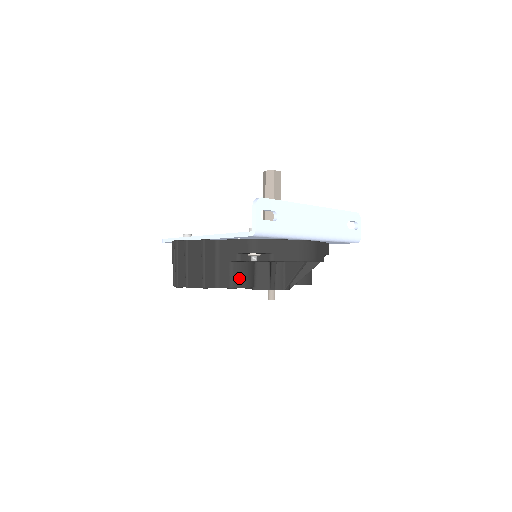
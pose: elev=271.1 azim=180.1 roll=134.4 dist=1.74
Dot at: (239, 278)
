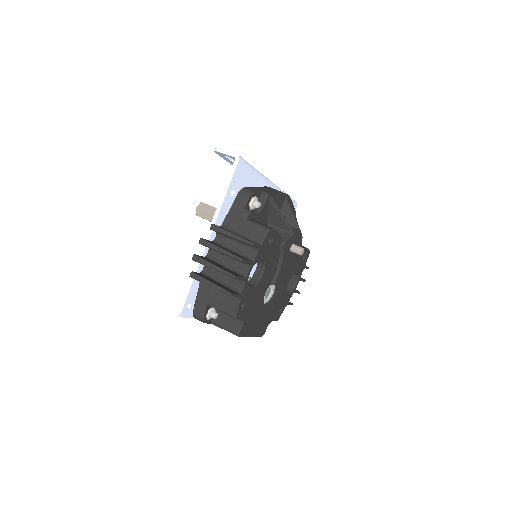
Dot at: occluded
